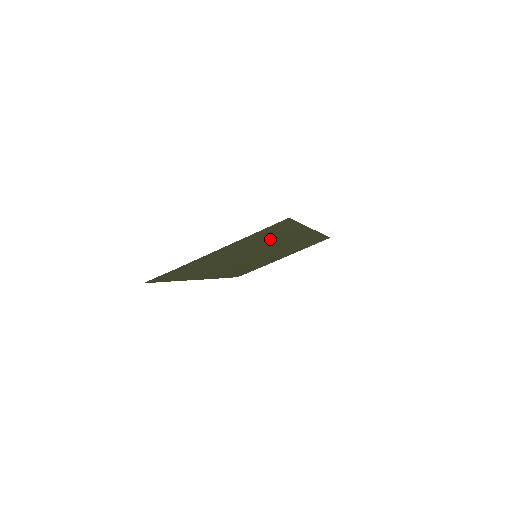
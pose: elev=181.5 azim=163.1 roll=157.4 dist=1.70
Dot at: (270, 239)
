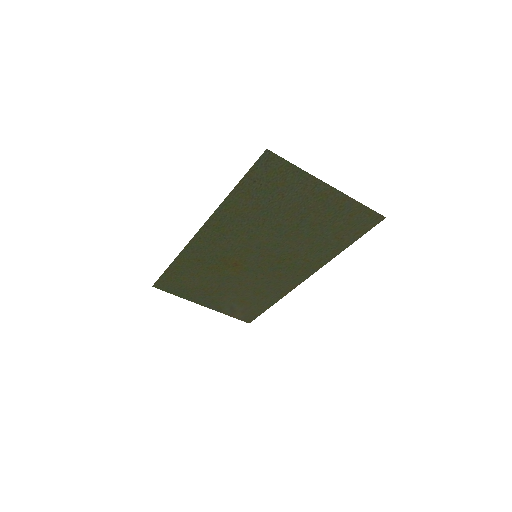
Dot at: (319, 237)
